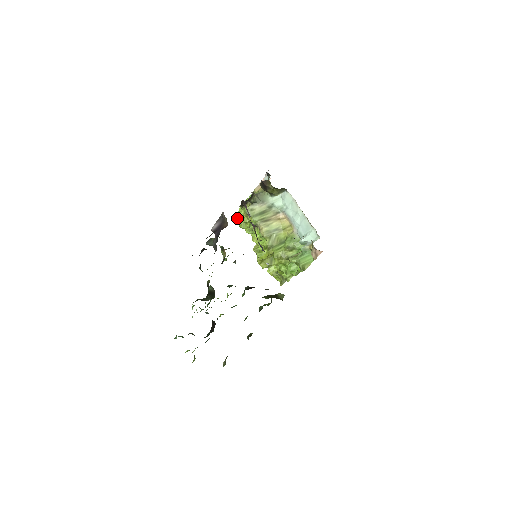
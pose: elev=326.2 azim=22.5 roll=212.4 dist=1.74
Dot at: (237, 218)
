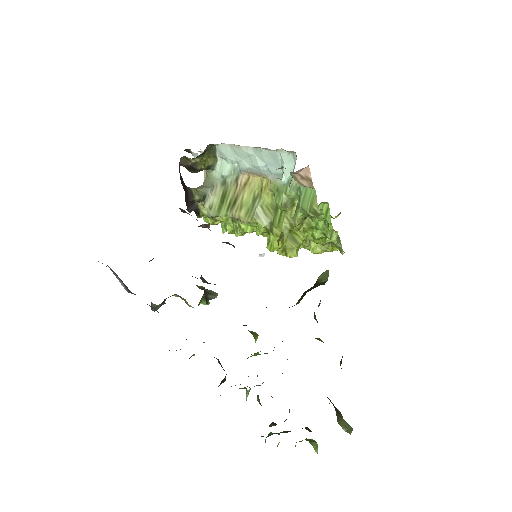
Dot at: (225, 230)
